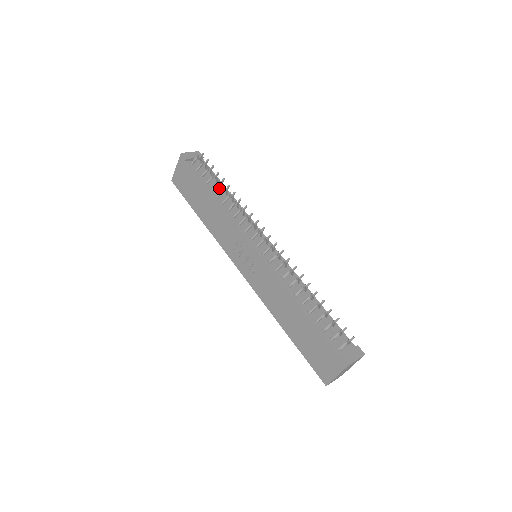
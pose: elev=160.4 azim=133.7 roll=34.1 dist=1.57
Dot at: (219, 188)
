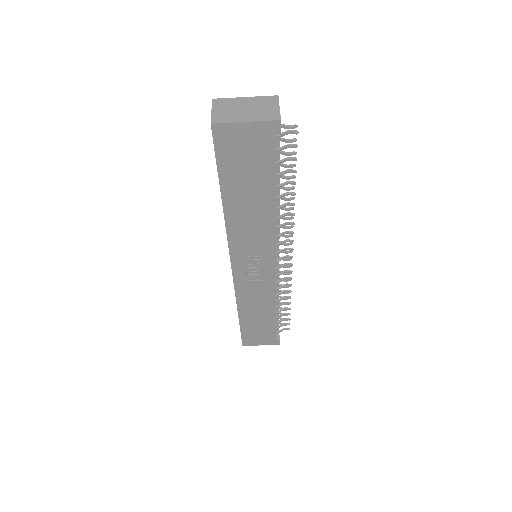
Dot at: occluded
